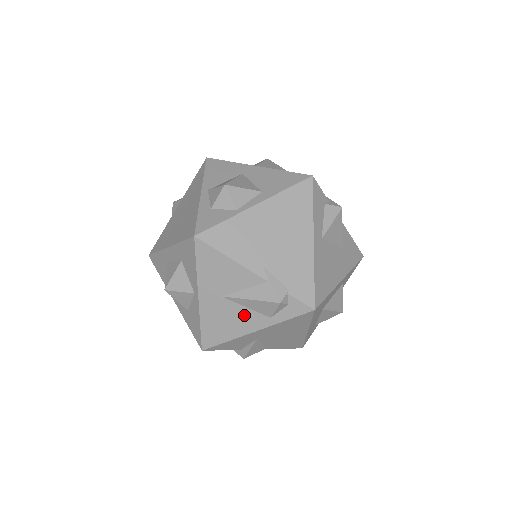
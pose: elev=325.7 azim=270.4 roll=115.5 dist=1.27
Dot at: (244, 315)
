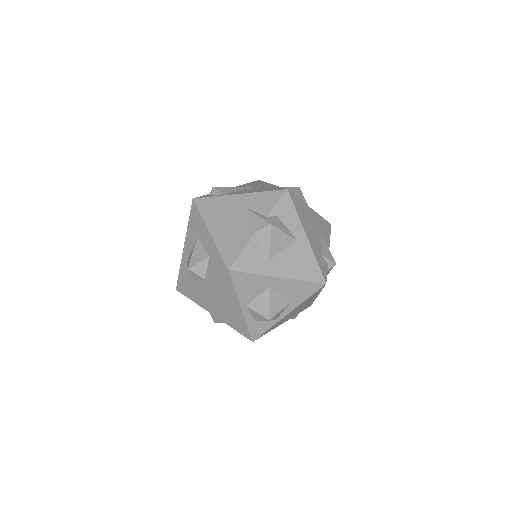
Dot at: occluded
